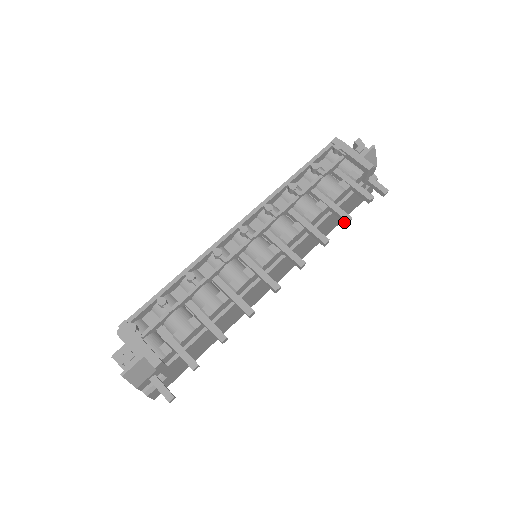
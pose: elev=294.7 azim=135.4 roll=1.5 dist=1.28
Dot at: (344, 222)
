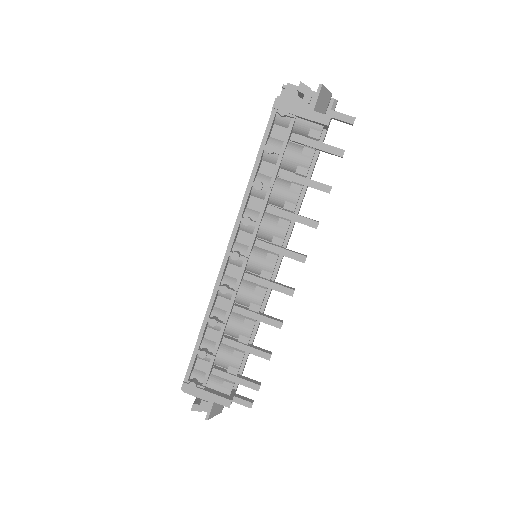
Dot at: occluded
